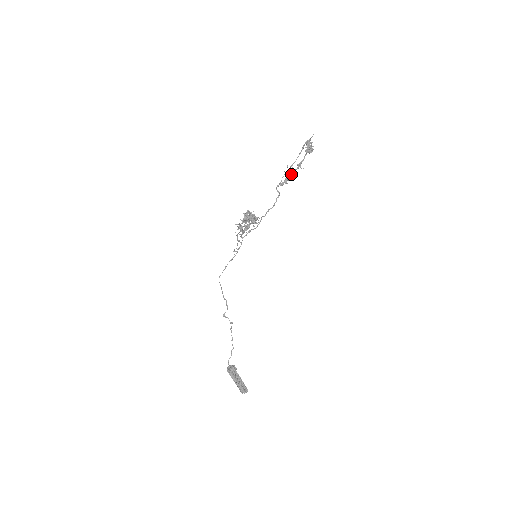
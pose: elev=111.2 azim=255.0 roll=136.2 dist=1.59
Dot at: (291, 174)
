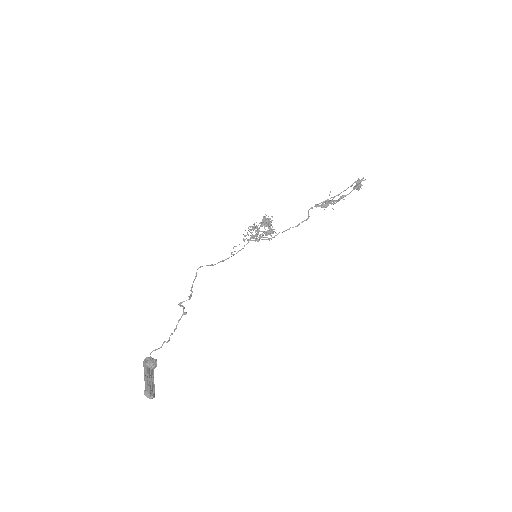
Dot at: (330, 201)
